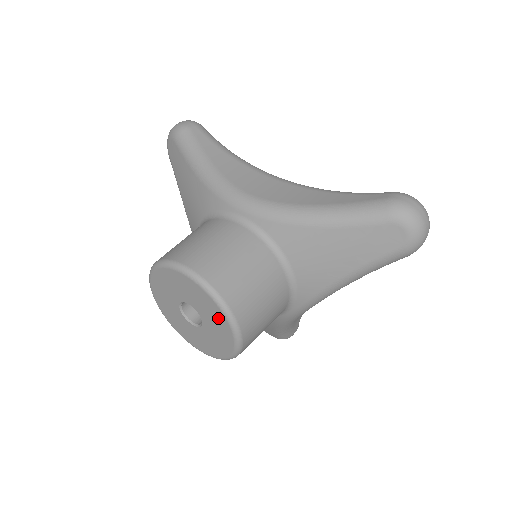
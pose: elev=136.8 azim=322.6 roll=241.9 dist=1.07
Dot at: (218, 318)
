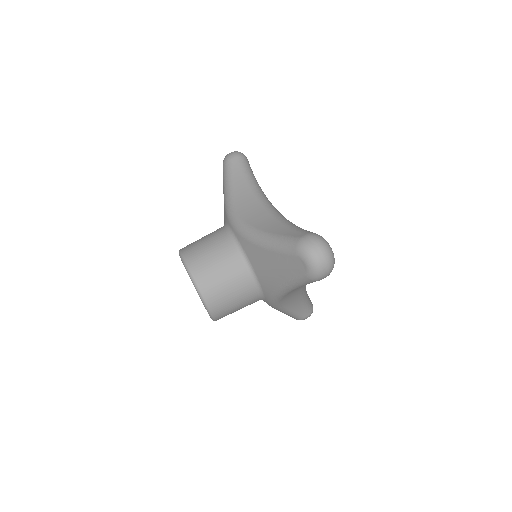
Dot at: occluded
